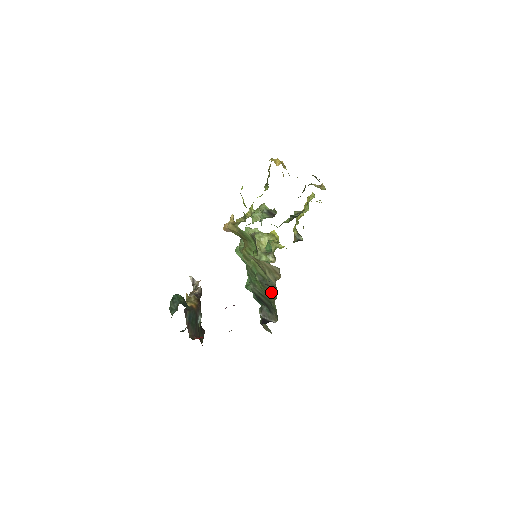
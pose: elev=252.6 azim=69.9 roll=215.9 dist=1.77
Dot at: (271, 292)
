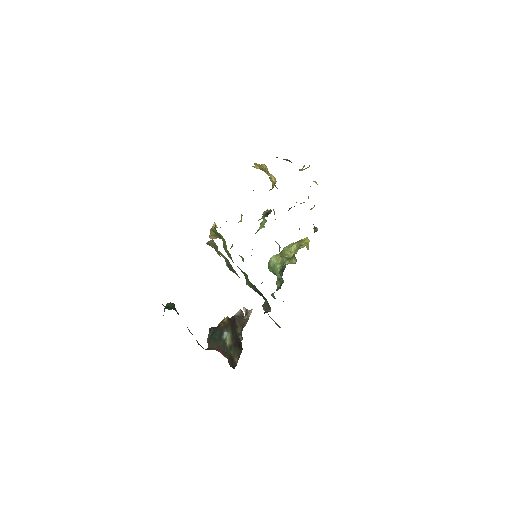
Dot at: (235, 272)
